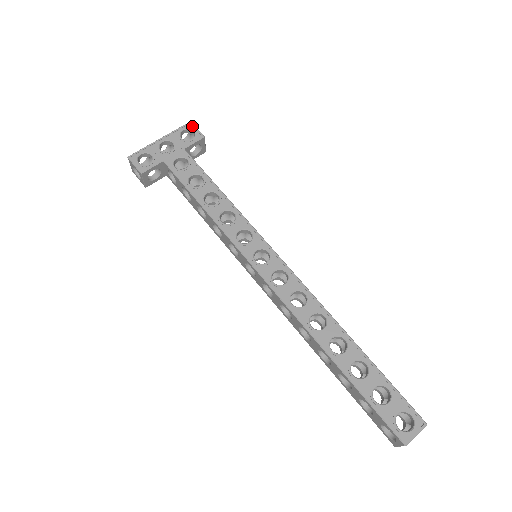
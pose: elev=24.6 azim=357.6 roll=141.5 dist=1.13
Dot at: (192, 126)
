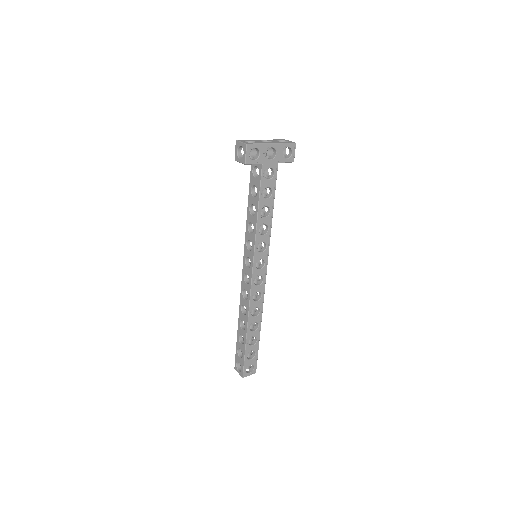
Dot at: (294, 148)
